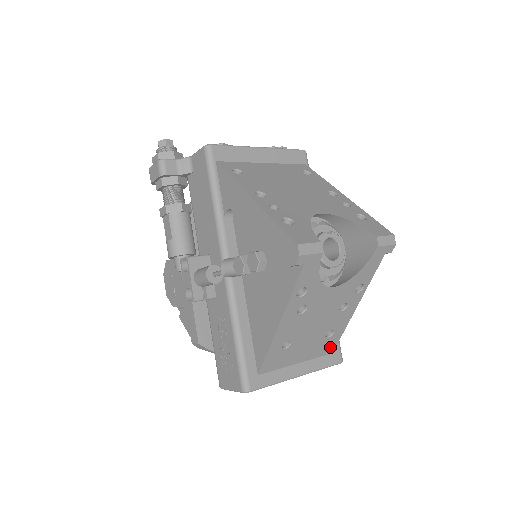
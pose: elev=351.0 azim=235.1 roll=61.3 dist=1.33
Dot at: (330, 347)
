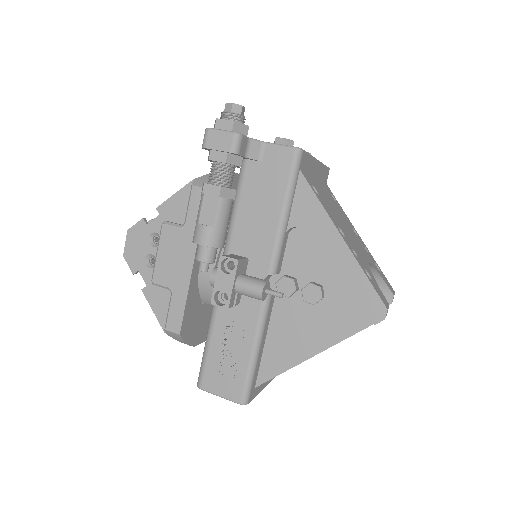
Dot at: occluded
